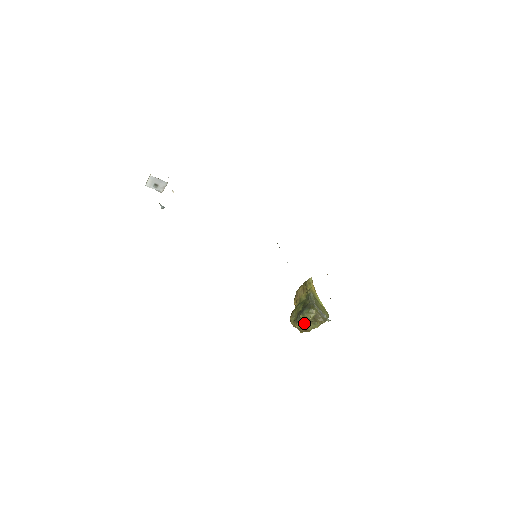
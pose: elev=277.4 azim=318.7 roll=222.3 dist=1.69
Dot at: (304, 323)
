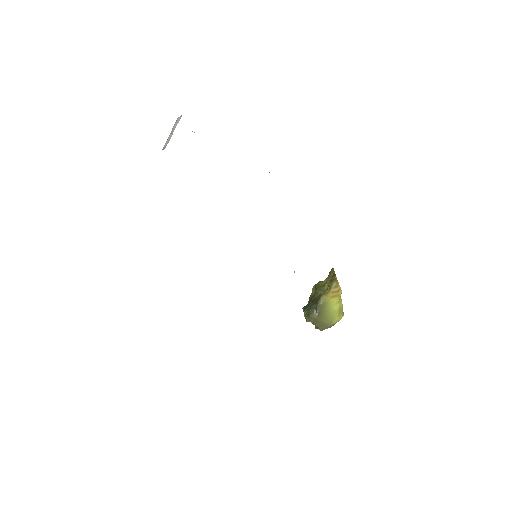
Dot at: occluded
